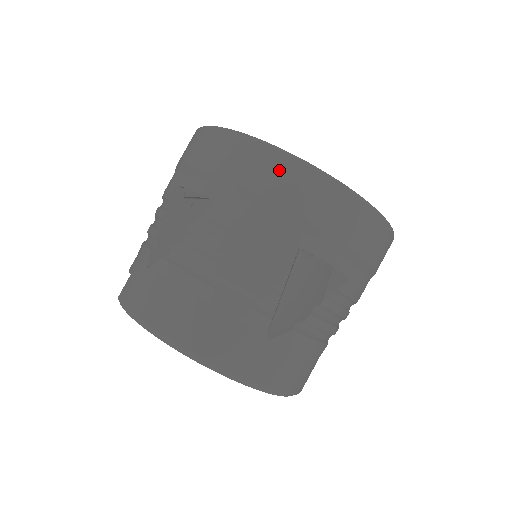
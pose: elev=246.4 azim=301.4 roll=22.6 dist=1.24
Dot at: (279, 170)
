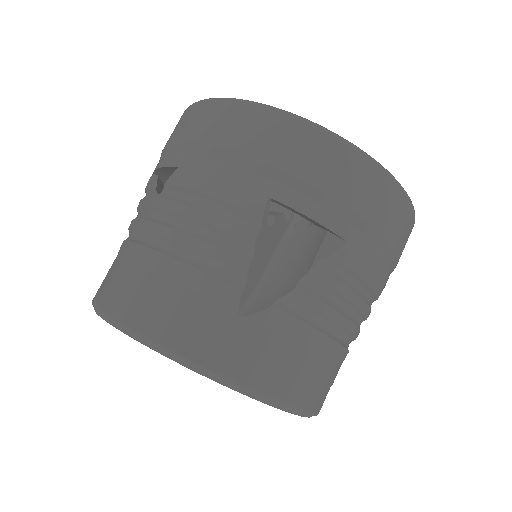
Dot at: (240, 119)
